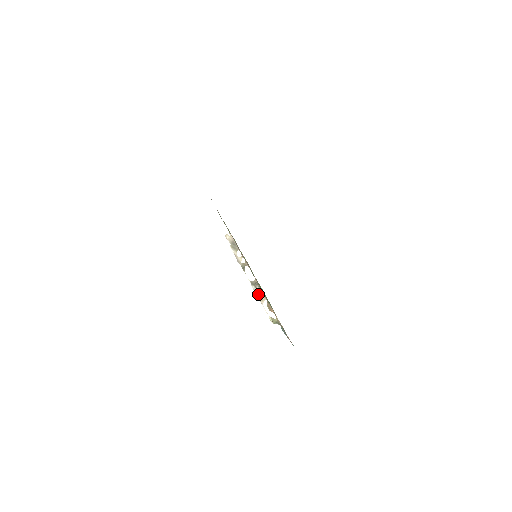
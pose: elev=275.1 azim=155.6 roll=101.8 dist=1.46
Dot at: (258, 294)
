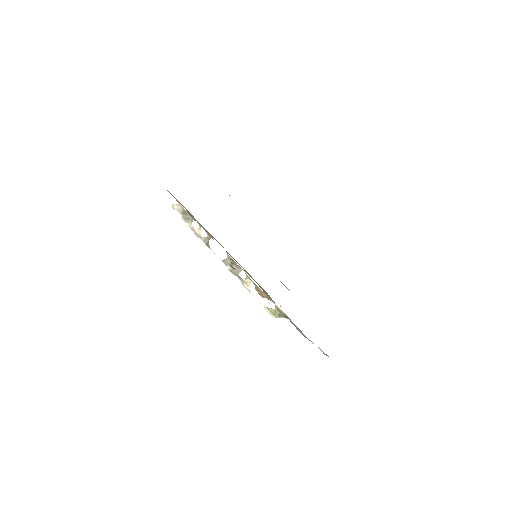
Dot at: (239, 277)
